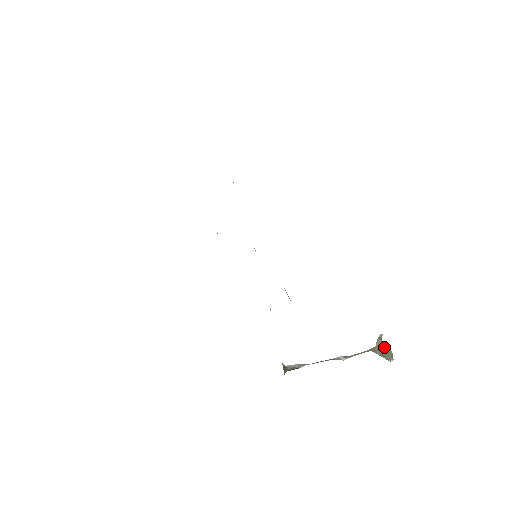
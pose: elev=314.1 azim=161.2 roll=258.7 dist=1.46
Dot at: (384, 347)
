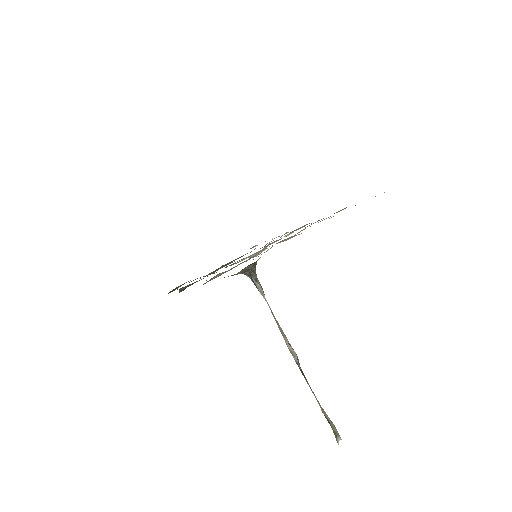
Dot at: occluded
